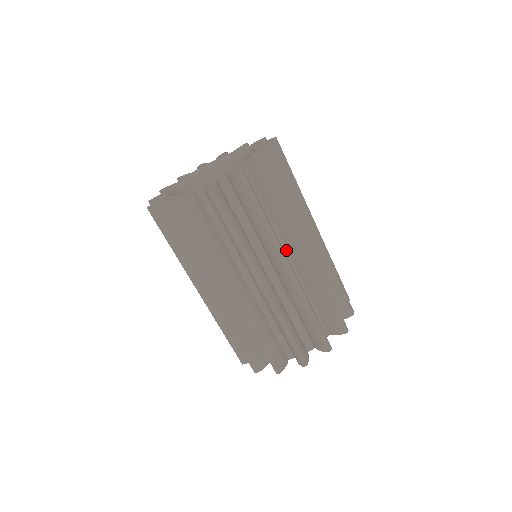
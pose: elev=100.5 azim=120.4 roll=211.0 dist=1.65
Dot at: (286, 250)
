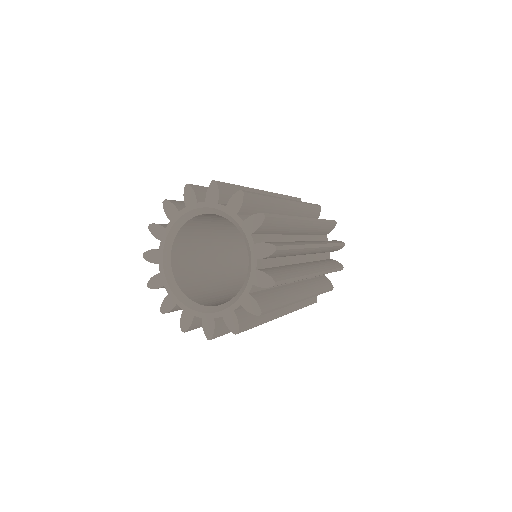
Dot at: (297, 257)
